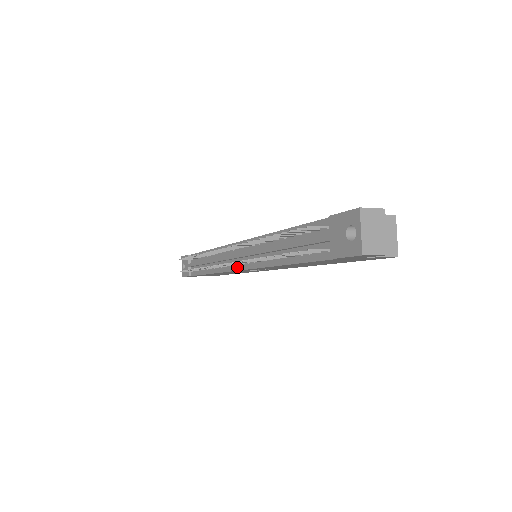
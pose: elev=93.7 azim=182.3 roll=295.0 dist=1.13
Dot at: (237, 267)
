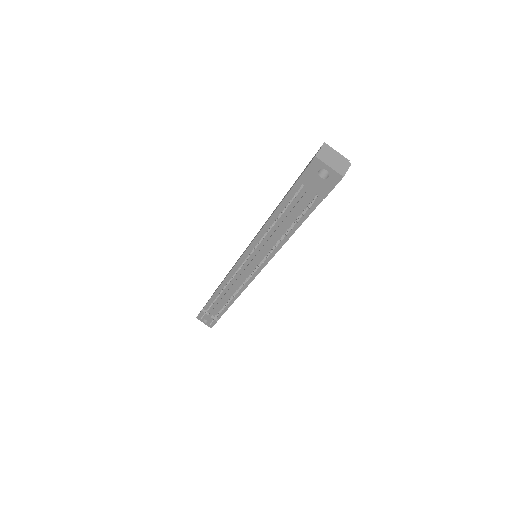
Dot at: (254, 274)
